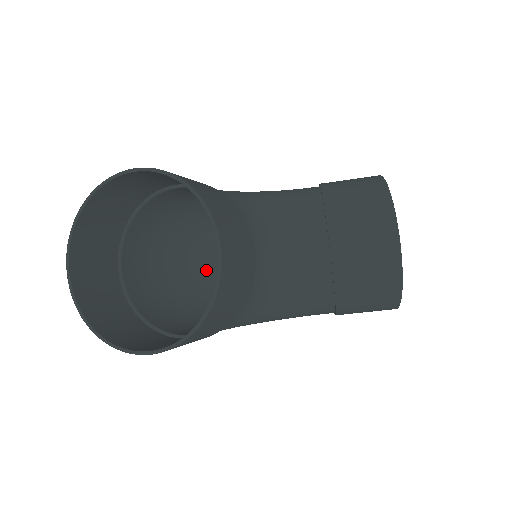
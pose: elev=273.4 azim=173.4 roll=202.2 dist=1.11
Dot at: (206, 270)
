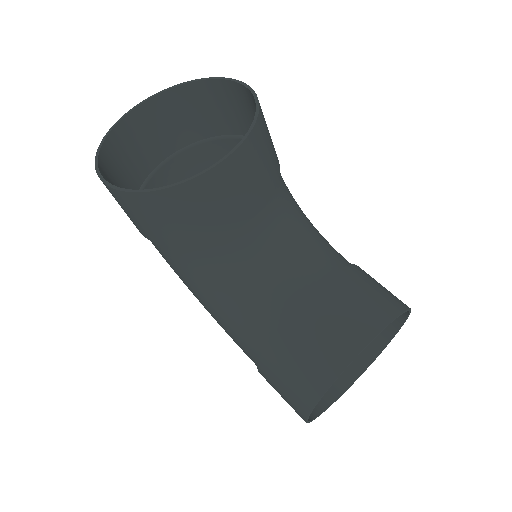
Dot at: occluded
